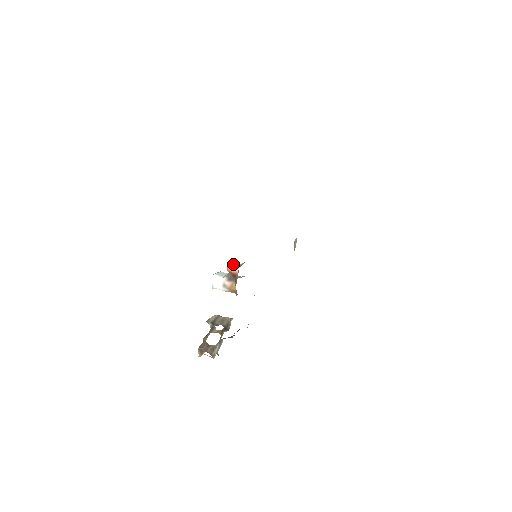
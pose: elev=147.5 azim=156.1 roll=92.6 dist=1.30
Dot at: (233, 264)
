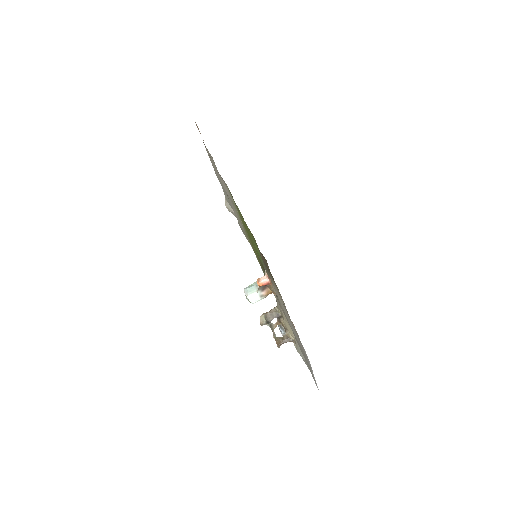
Dot at: (261, 280)
